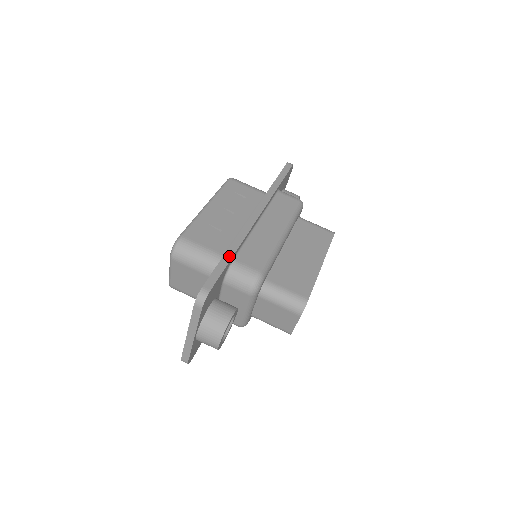
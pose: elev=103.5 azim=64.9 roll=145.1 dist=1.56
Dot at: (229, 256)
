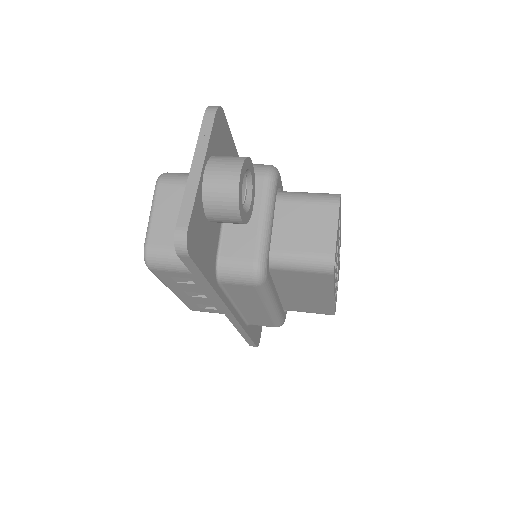
Dot at: occluded
